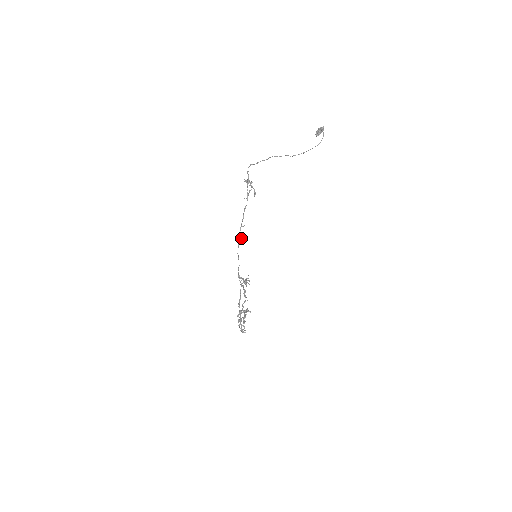
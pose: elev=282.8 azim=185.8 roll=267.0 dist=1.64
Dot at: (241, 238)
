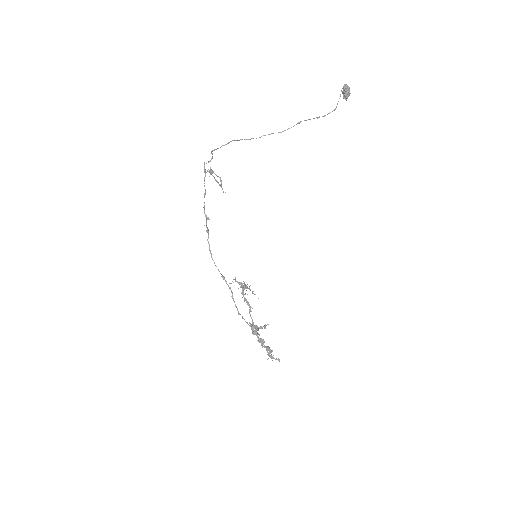
Dot at: (206, 231)
